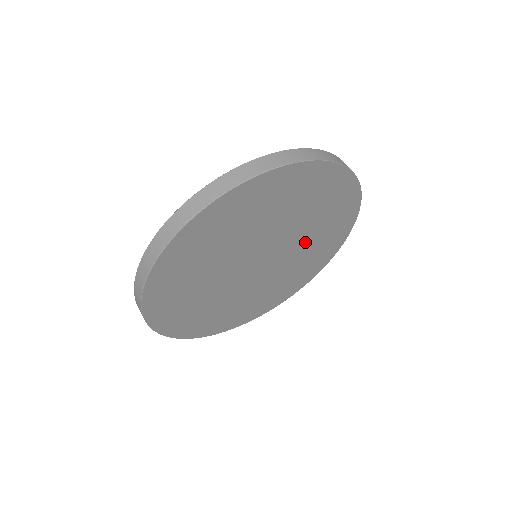
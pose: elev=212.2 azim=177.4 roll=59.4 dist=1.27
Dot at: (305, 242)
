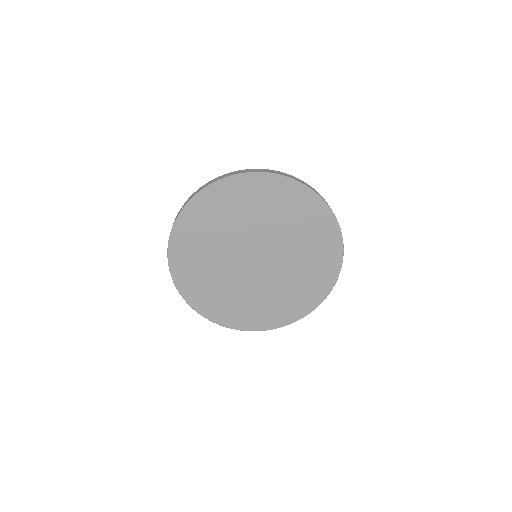
Dot at: (295, 259)
